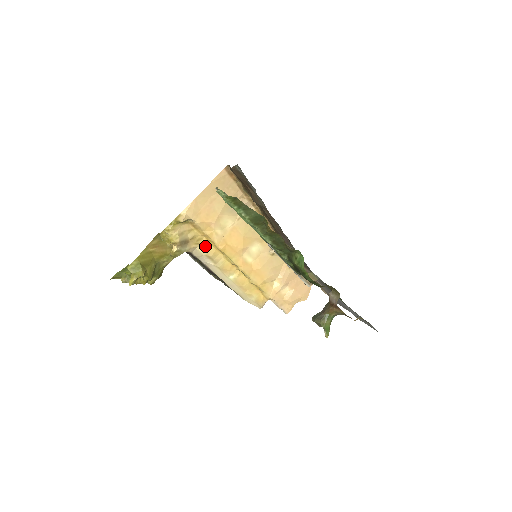
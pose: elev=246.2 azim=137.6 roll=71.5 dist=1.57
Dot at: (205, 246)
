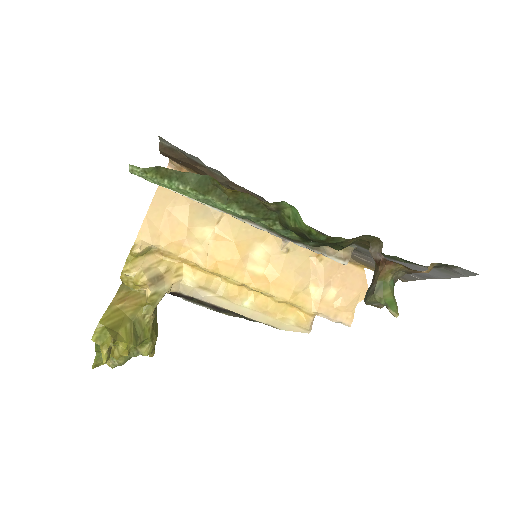
Dot at: (190, 275)
